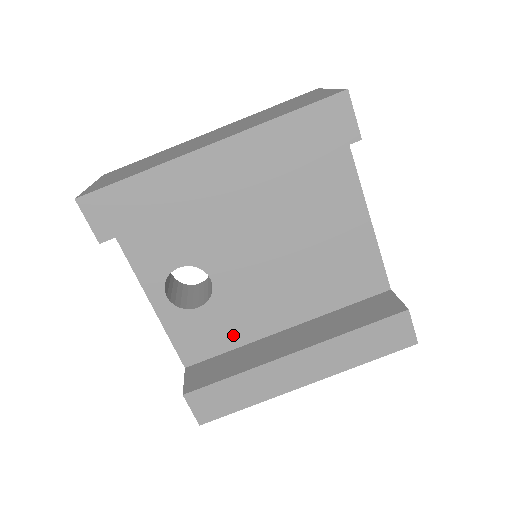
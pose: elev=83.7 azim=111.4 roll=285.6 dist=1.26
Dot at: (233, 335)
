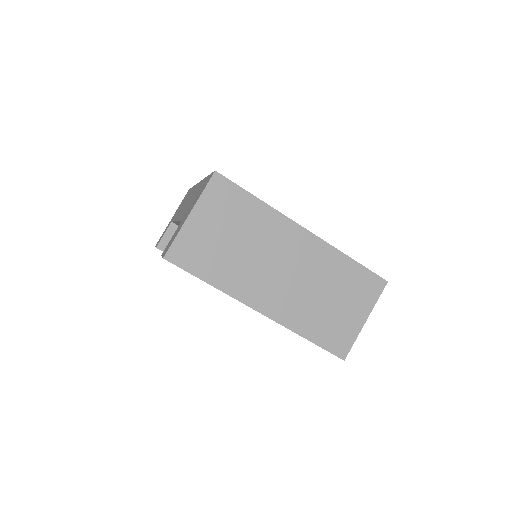
Dot at: occluded
